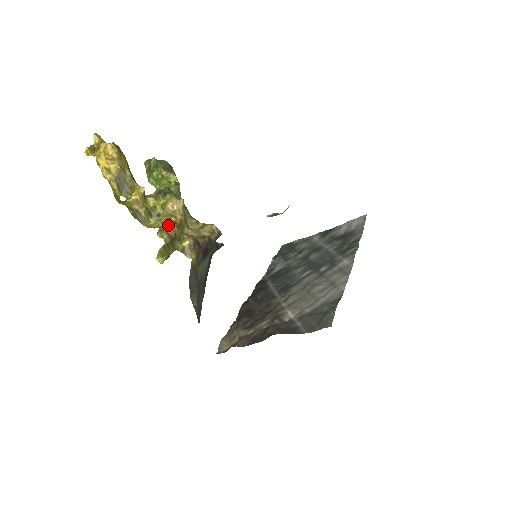
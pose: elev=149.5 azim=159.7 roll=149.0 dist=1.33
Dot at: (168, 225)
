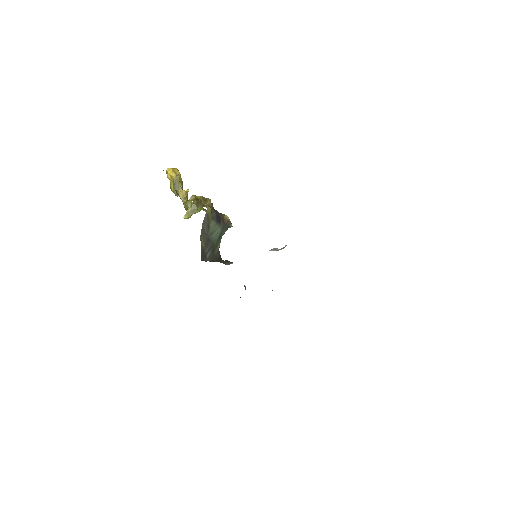
Dot at: (198, 196)
